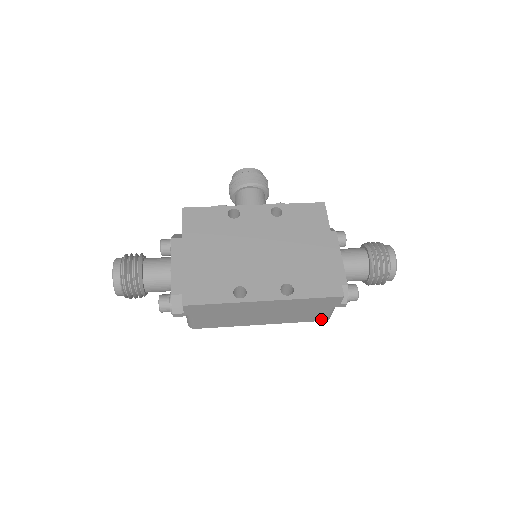
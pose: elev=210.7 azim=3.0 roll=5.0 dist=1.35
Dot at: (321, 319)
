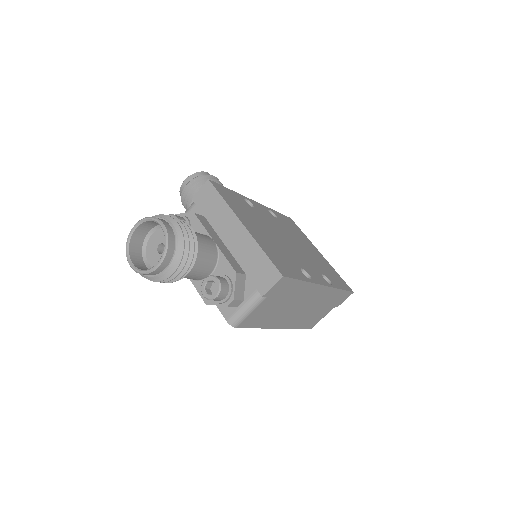
Dot at: (311, 326)
